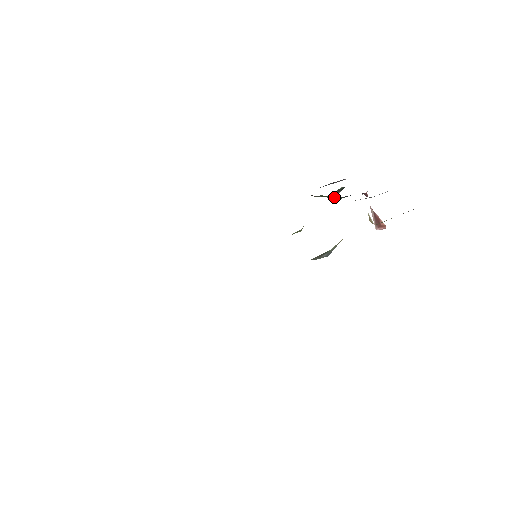
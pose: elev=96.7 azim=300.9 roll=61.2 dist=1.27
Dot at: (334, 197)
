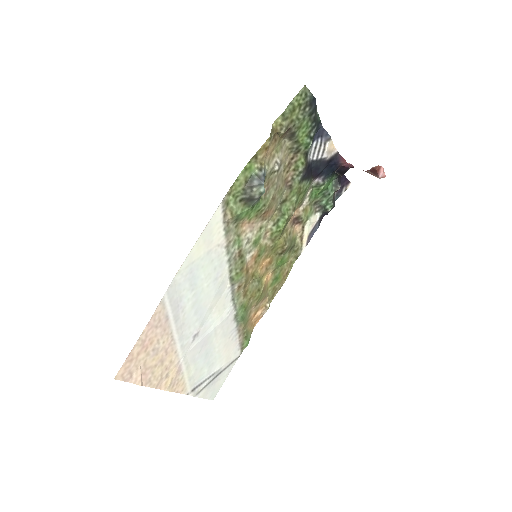
Dot at: (317, 184)
